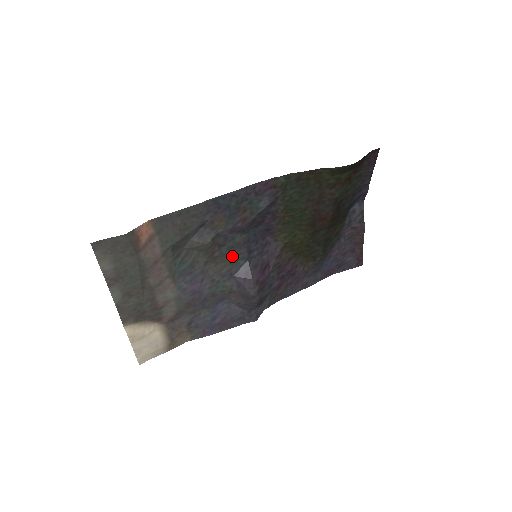
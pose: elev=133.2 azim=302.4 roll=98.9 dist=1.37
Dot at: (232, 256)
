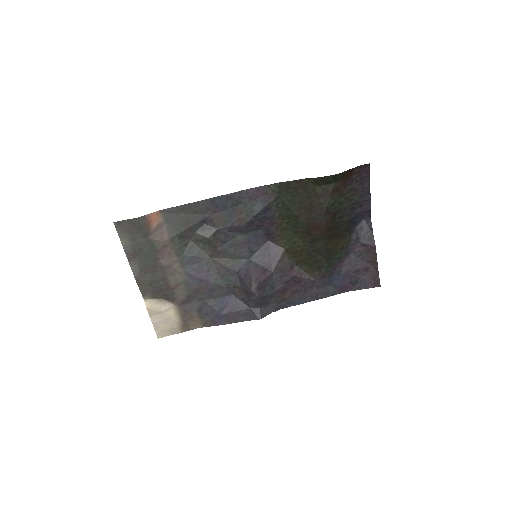
Dot at: (234, 253)
